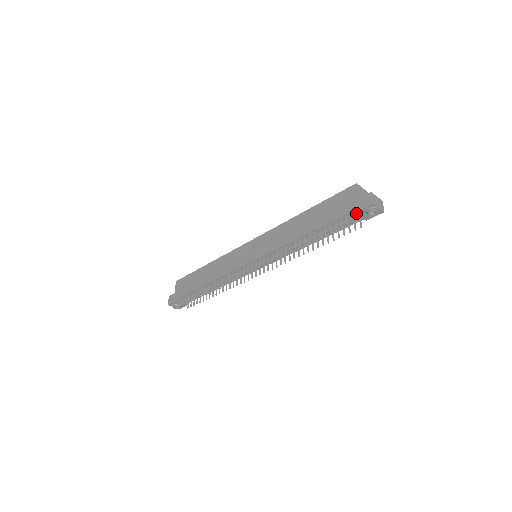
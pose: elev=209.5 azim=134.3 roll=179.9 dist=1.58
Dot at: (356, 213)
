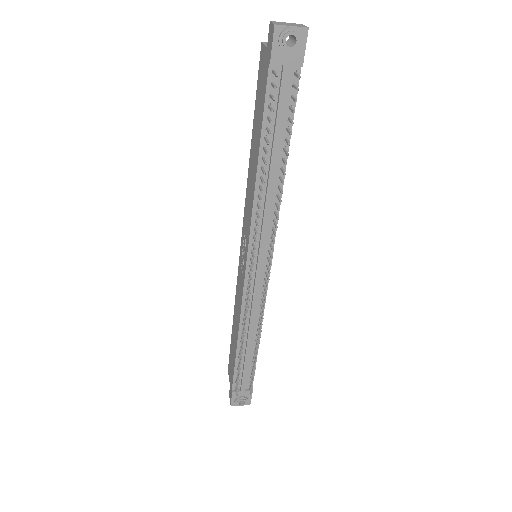
Dot at: (273, 64)
